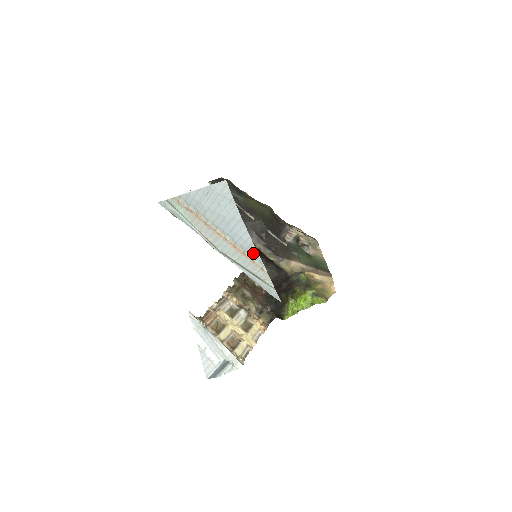
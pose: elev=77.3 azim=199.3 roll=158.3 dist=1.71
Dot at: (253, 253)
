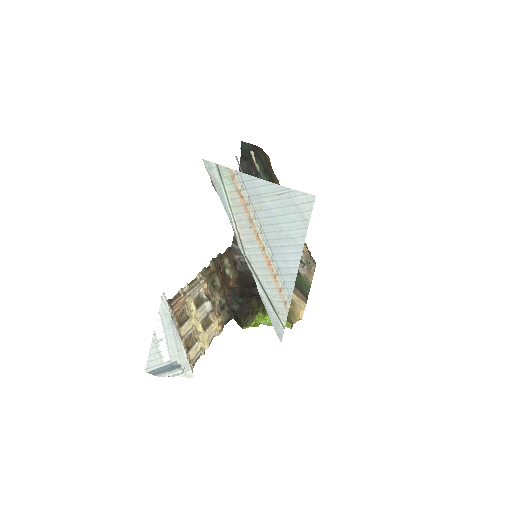
Dot at: (288, 283)
